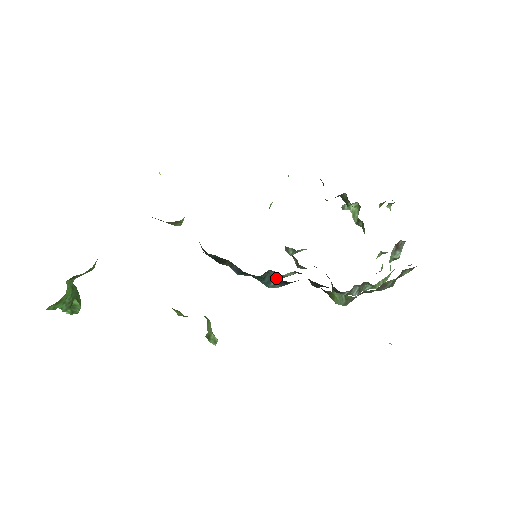
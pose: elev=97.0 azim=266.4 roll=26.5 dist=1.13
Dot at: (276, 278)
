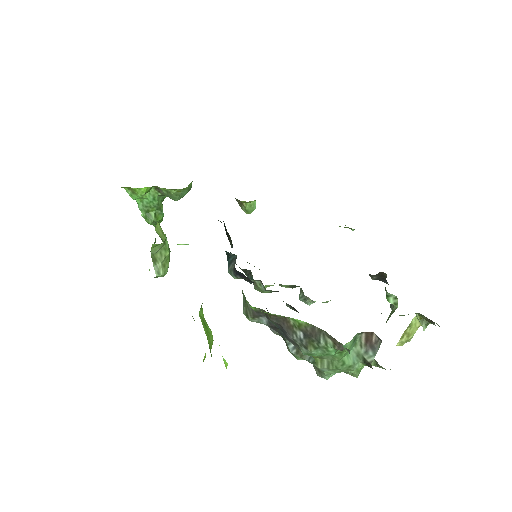
Dot at: (234, 263)
